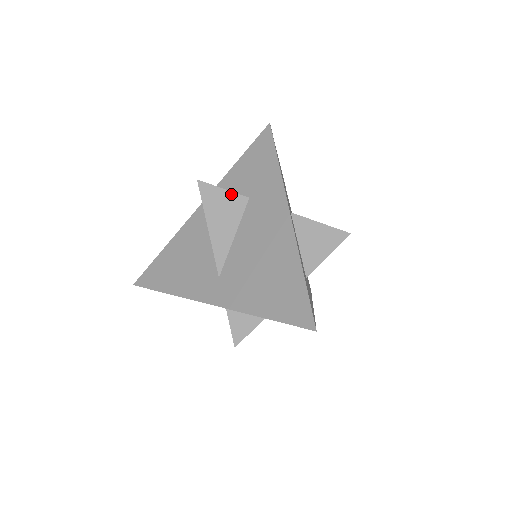
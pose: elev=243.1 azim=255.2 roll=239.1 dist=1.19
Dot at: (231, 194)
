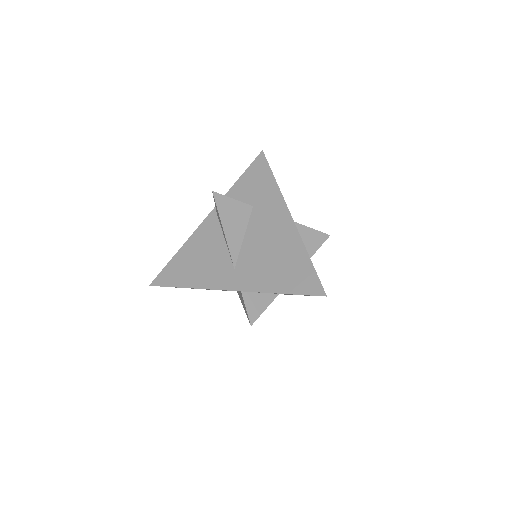
Dot at: (239, 203)
